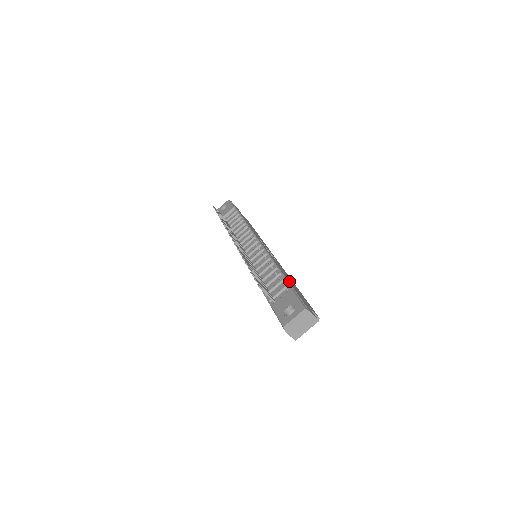
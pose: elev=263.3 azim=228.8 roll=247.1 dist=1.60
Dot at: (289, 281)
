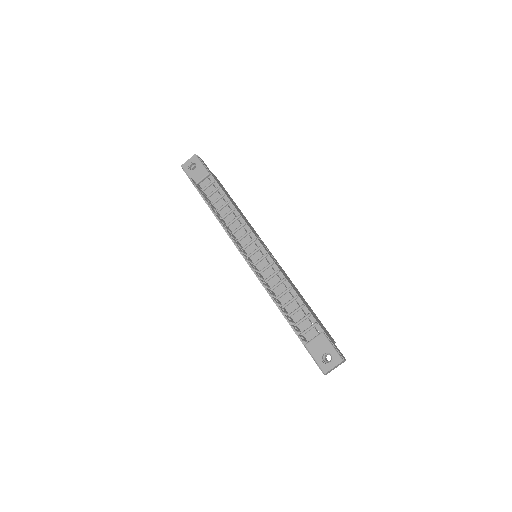
Dot at: (311, 312)
